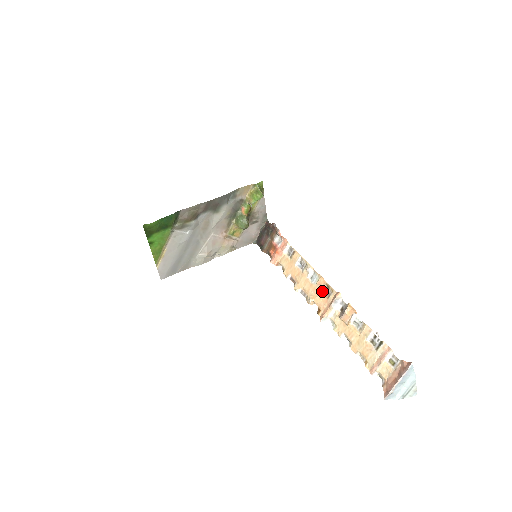
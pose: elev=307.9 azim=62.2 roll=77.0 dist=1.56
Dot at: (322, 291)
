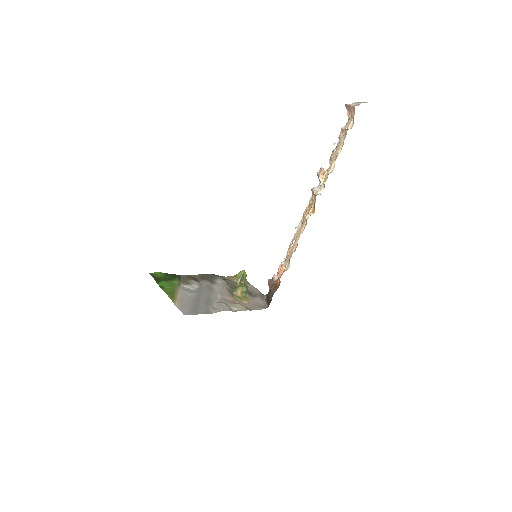
Dot at: occluded
